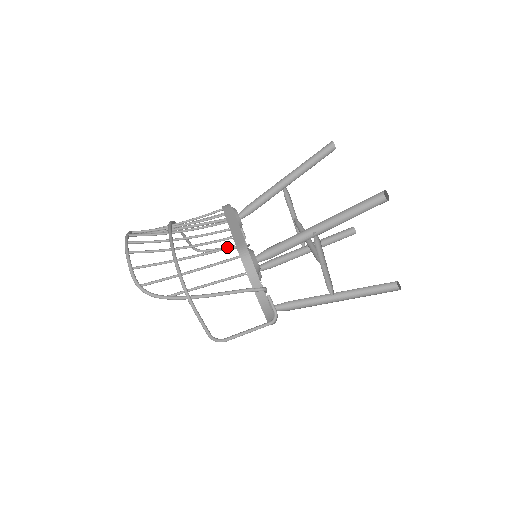
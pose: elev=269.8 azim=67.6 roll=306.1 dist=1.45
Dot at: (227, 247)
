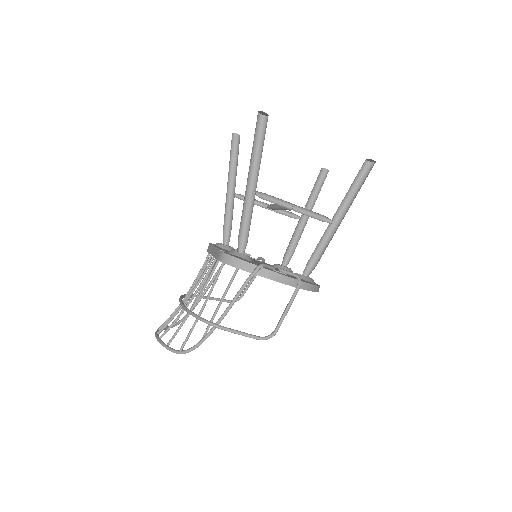
Dot at: (215, 267)
